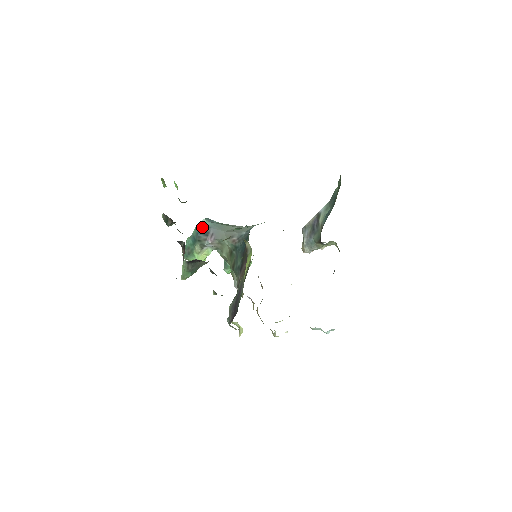
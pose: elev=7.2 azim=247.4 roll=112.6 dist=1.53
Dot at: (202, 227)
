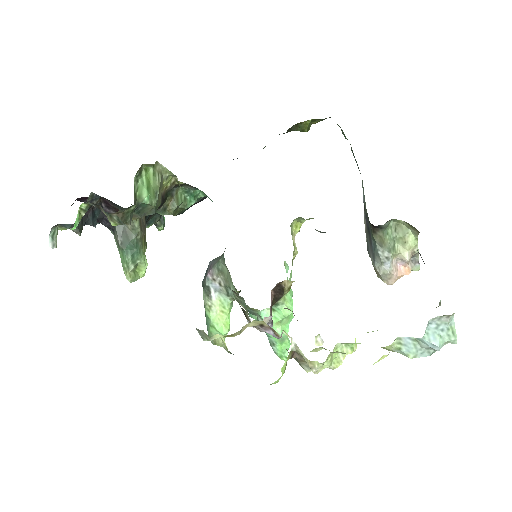
Dot at: occluded
